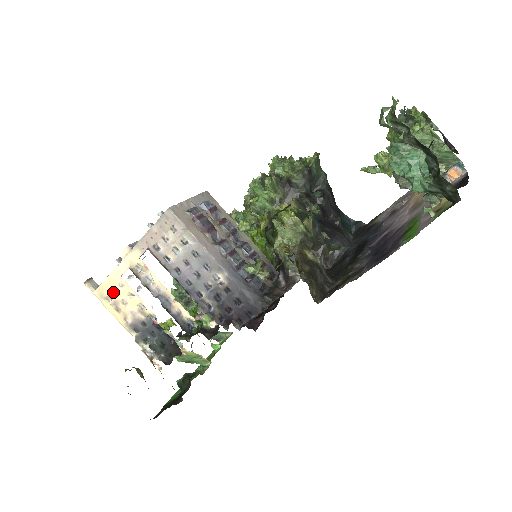
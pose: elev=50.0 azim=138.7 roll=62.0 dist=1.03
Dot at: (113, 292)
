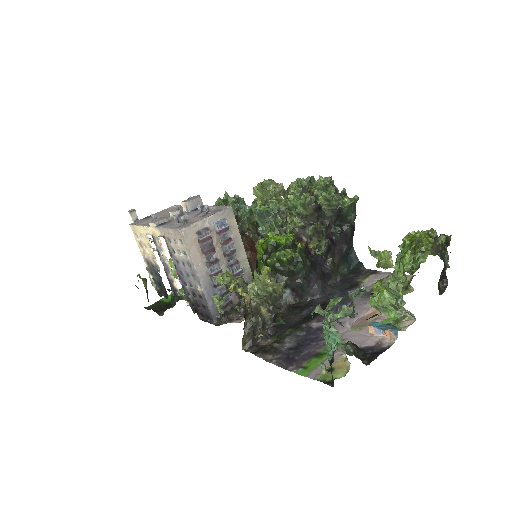
Dot at: (141, 235)
